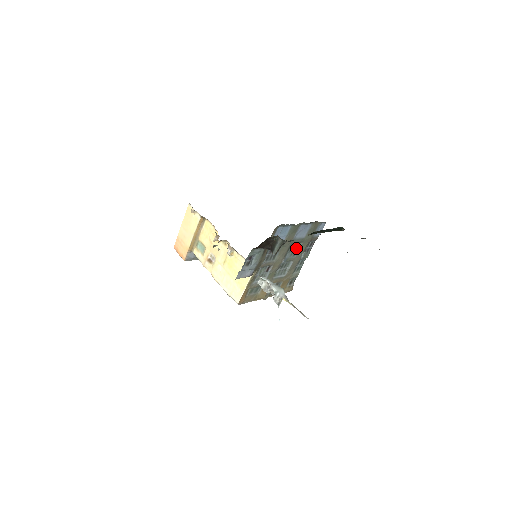
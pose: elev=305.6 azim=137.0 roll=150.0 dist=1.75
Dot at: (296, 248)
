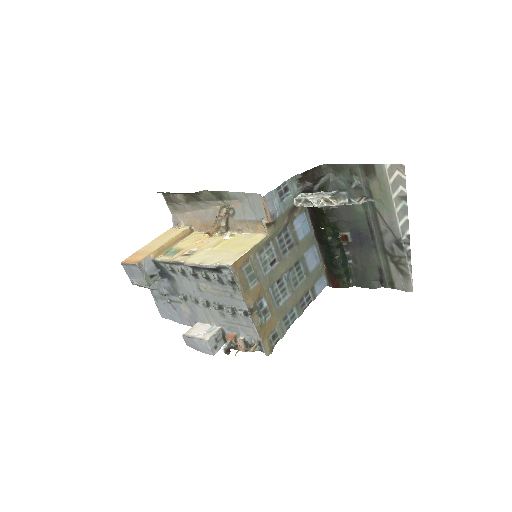
Dot at: (299, 278)
